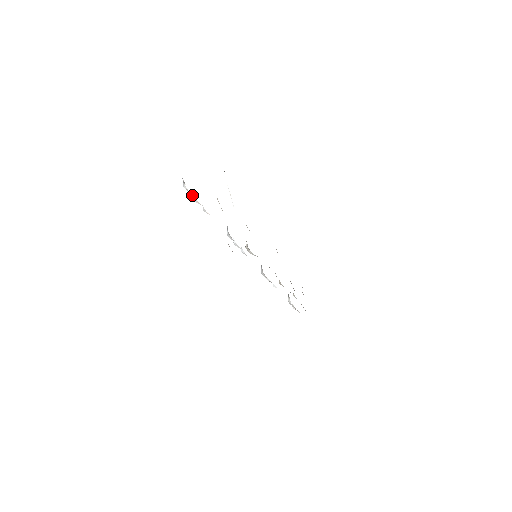
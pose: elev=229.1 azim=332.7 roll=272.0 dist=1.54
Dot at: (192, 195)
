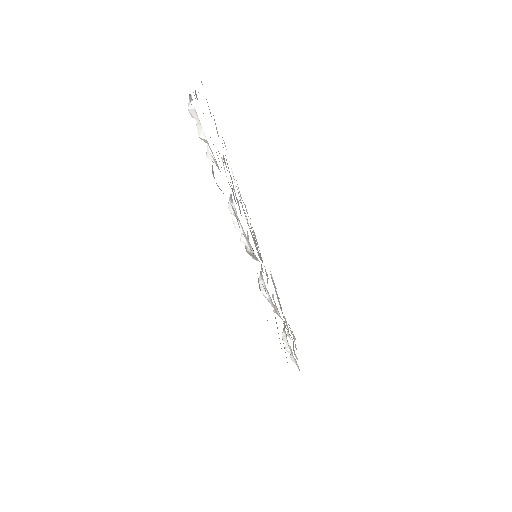
Dot at: (198, 121)
